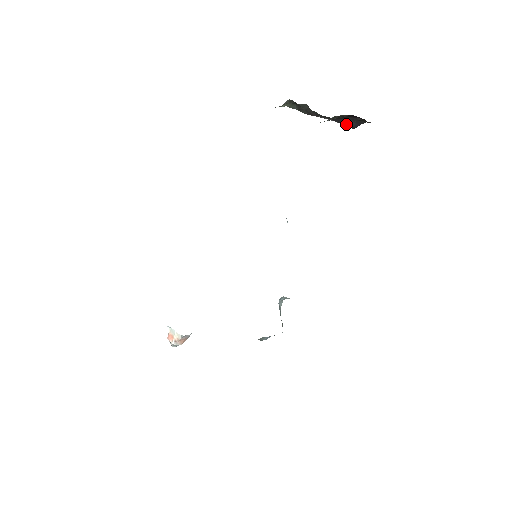
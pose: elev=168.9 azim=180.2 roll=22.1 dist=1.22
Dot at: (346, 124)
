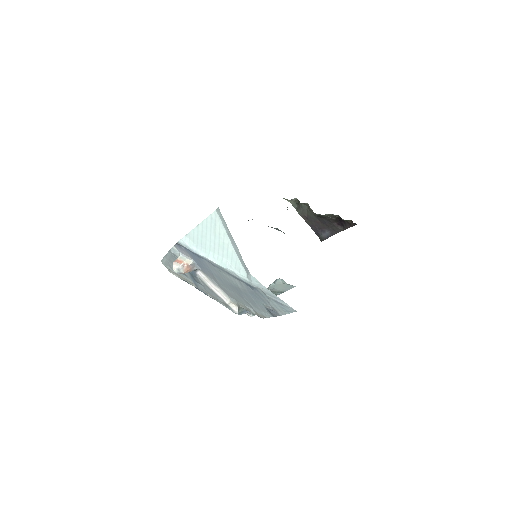
Dot at: (320, 234)
